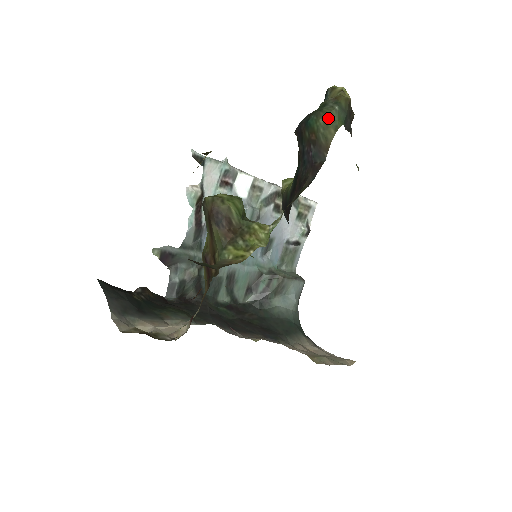
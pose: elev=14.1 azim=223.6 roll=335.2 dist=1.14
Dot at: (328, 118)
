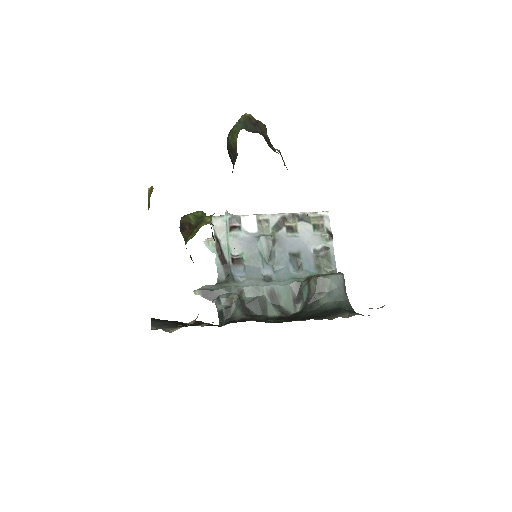
Dot at: (233, 133)
